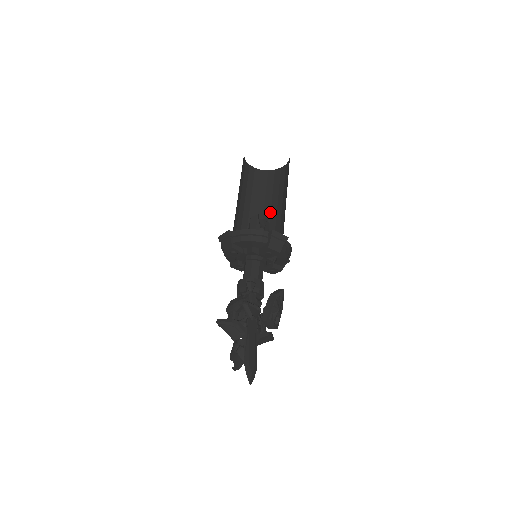
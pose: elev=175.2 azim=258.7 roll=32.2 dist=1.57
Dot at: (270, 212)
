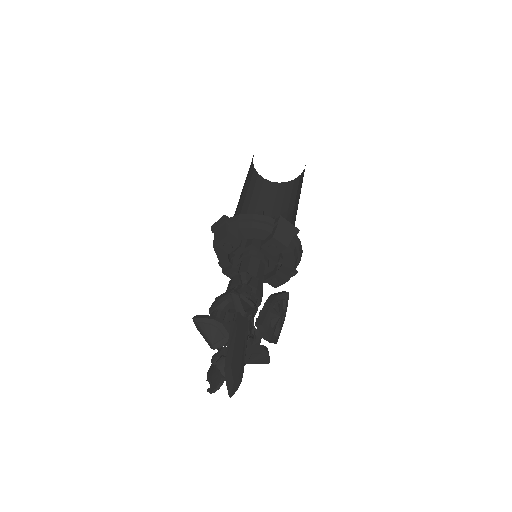
Dot at: occluded
